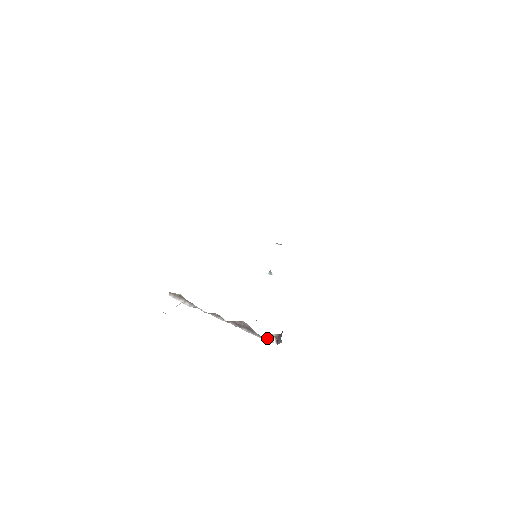
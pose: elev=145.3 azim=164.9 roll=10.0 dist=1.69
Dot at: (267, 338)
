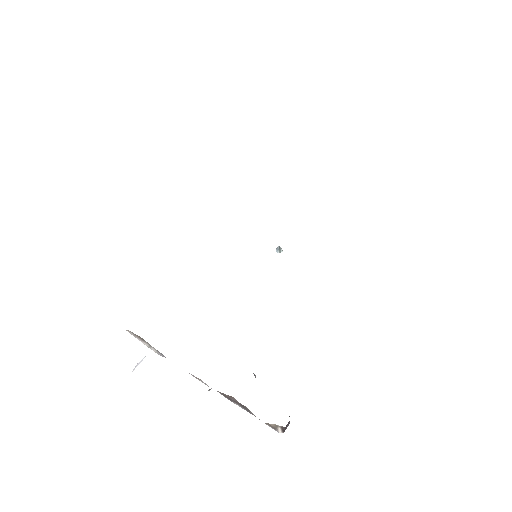
Dot at: (269, 425)
